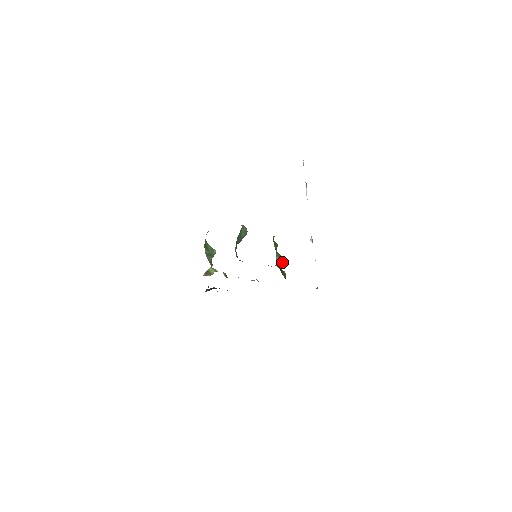
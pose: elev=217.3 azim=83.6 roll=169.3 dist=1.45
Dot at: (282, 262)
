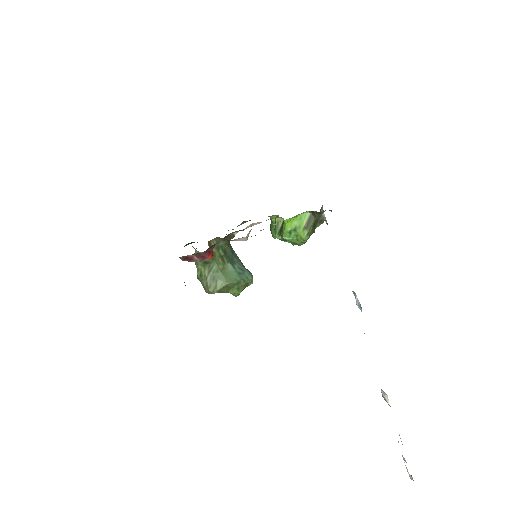
Dot at: occluded
